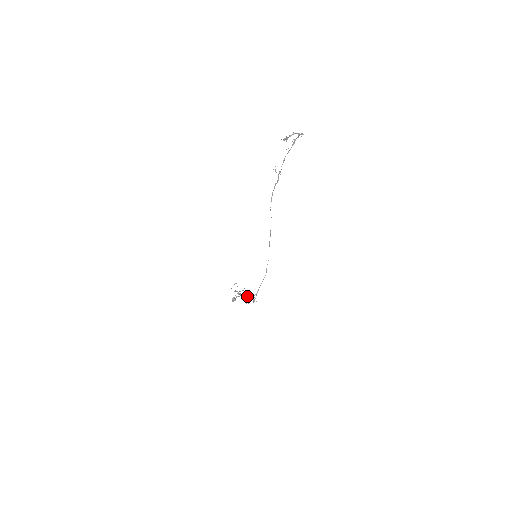
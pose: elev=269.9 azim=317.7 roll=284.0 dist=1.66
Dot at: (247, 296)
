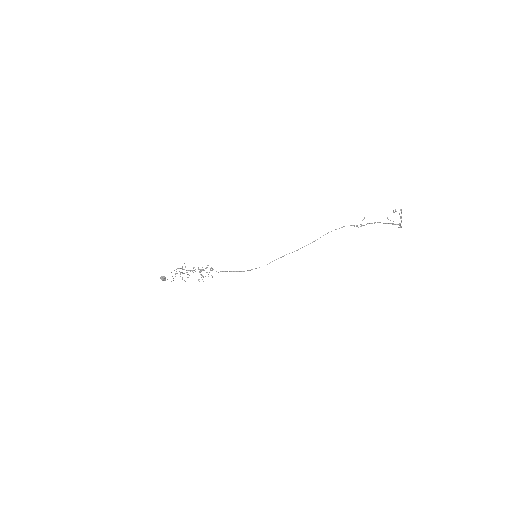
Dot at: occluded
